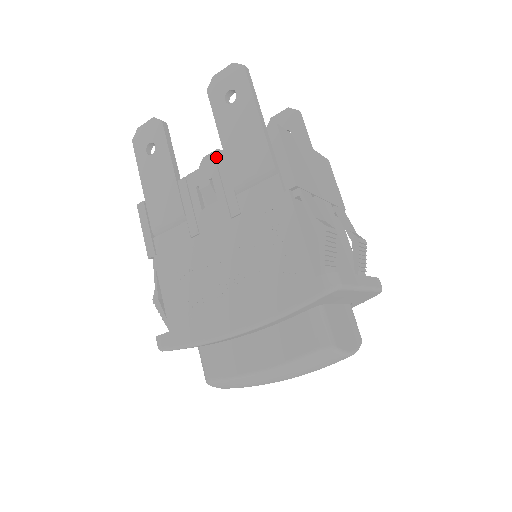
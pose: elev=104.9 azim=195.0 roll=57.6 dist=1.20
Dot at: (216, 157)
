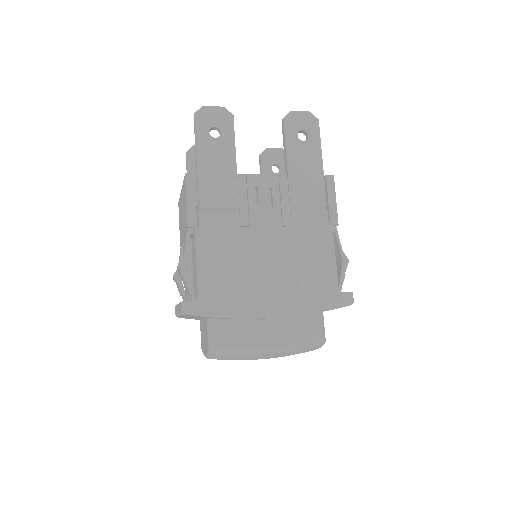
Dot at: occluded
